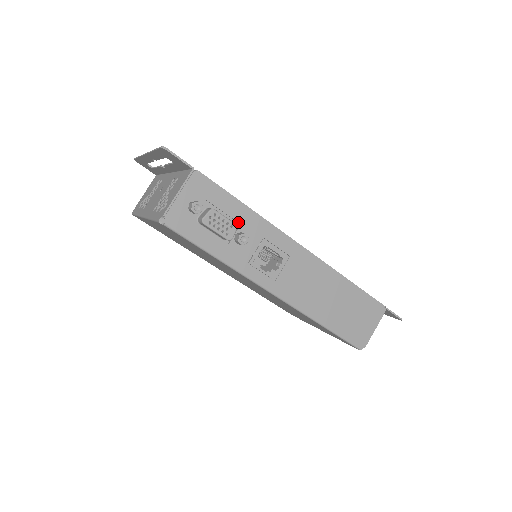
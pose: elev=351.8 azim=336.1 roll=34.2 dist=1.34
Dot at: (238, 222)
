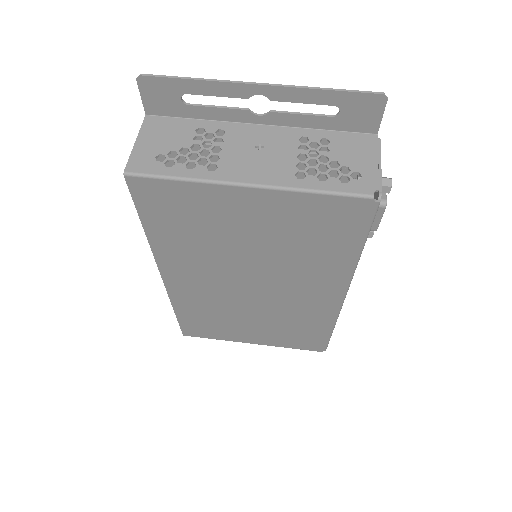
Dot at: occluded
